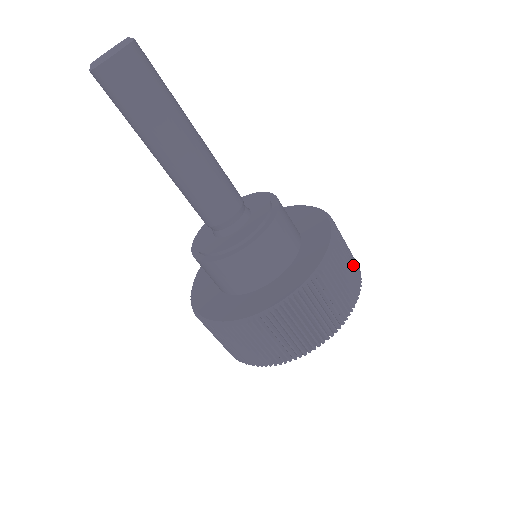
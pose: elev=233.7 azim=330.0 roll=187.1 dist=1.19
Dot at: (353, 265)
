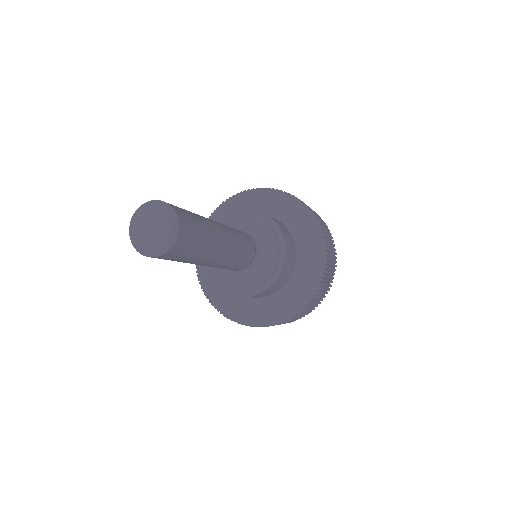
Dot at: (315, 212)
